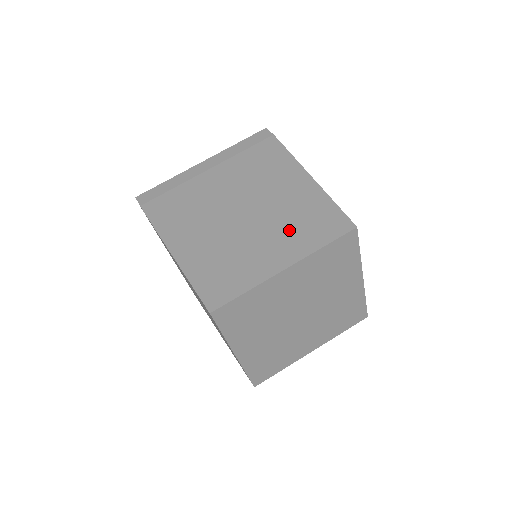
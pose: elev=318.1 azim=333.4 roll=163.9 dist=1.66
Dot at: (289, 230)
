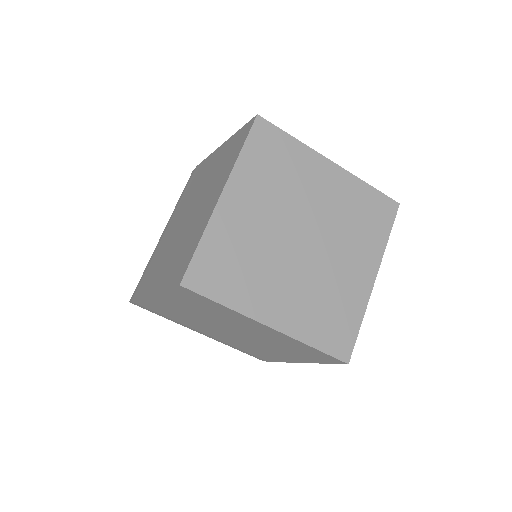
Dot at: occluded
